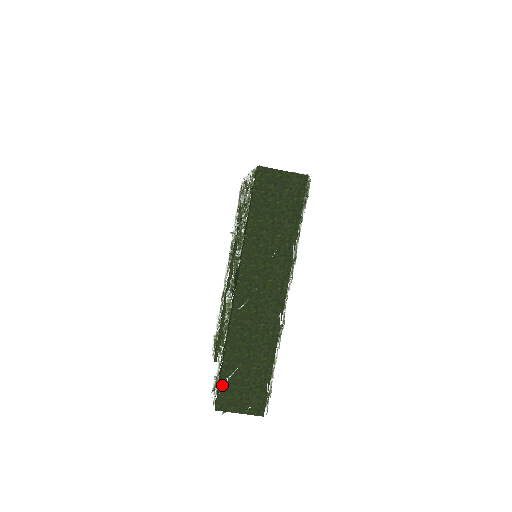
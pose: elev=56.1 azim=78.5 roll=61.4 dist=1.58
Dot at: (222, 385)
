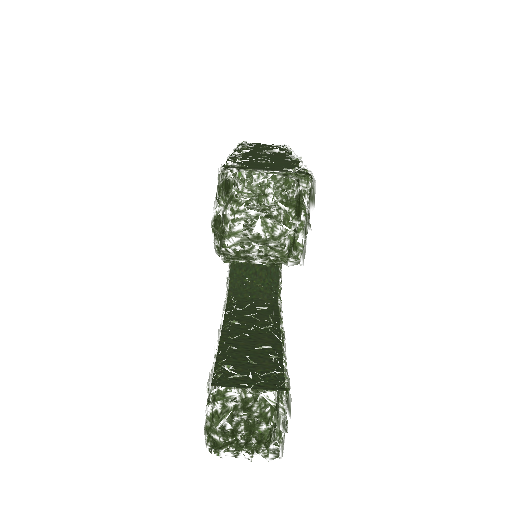
Dot at: occluded
